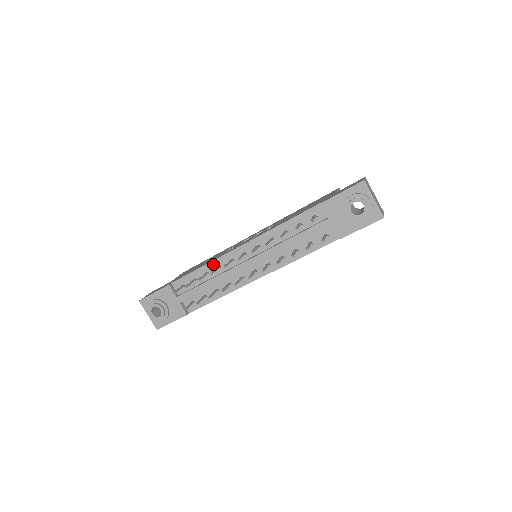
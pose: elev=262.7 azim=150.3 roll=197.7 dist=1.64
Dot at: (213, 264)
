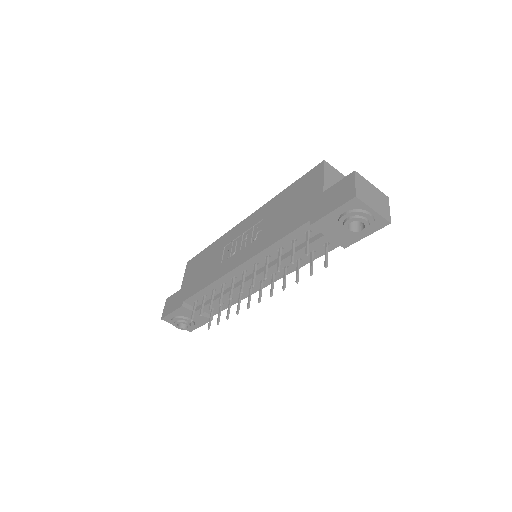
Dot at: (216, 284)
